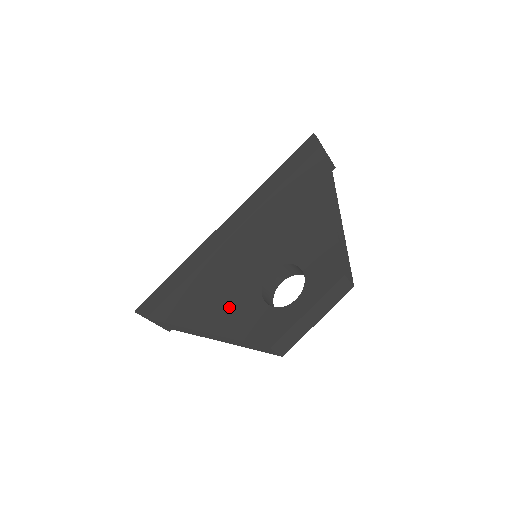
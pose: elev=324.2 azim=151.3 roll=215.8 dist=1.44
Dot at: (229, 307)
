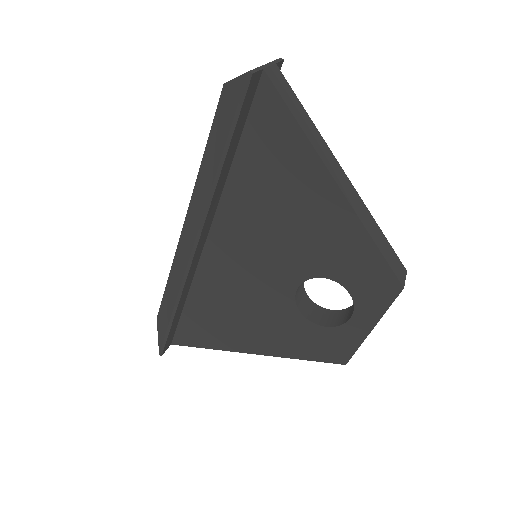
Dot at: (268, 330)
